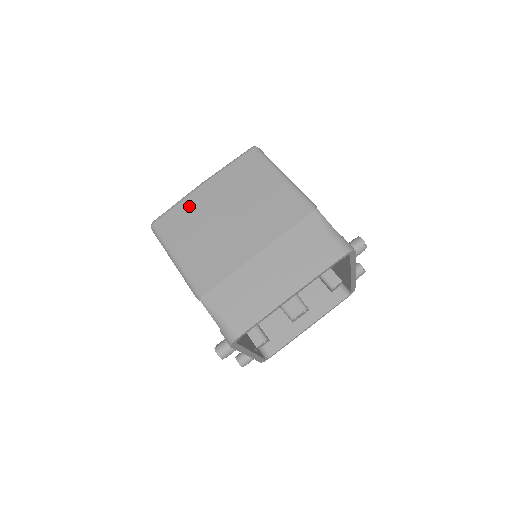
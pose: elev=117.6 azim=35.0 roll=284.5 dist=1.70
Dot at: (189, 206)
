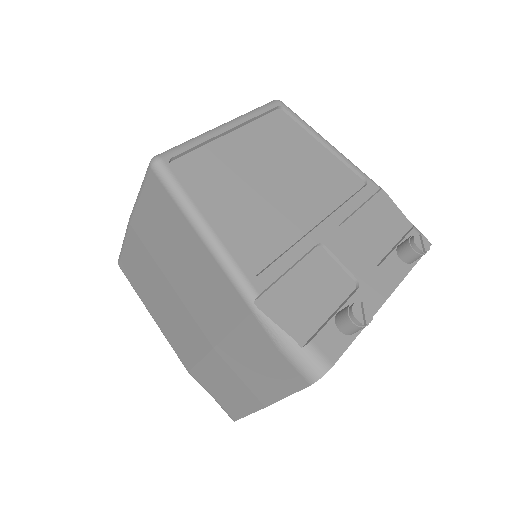
Dot at: (133, 254)
